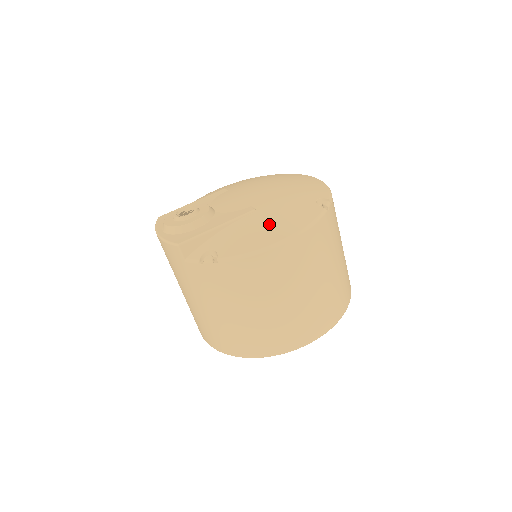
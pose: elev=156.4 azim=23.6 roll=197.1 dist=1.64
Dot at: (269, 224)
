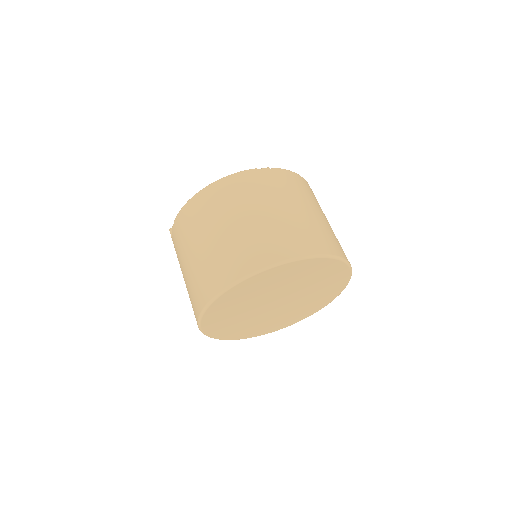
Dot at: occluded
